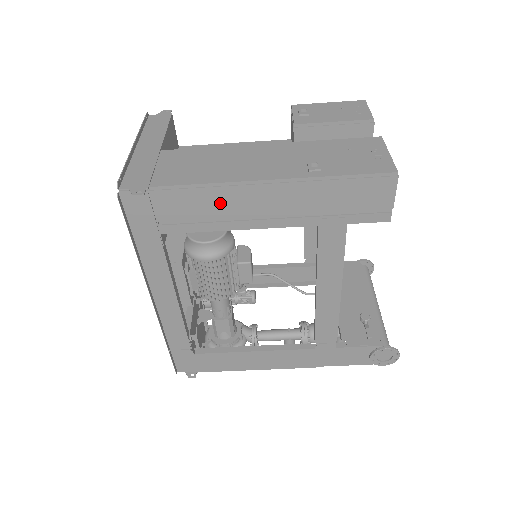
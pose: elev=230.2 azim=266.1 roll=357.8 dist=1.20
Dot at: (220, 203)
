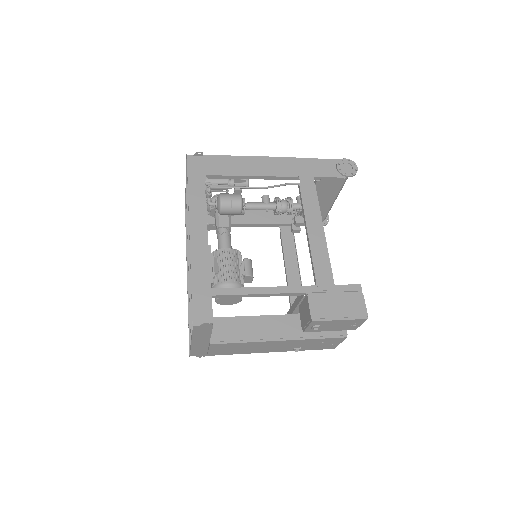
Dot at: occluded
